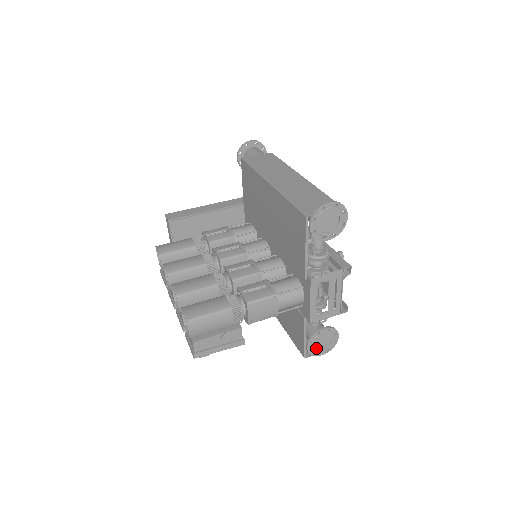
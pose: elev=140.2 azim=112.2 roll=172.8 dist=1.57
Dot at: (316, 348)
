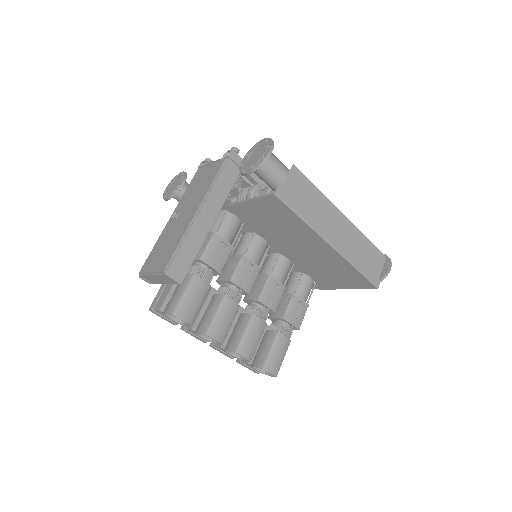
Dot at: occluded
